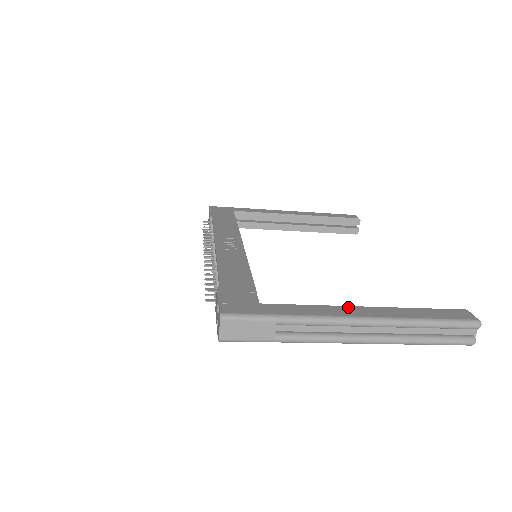
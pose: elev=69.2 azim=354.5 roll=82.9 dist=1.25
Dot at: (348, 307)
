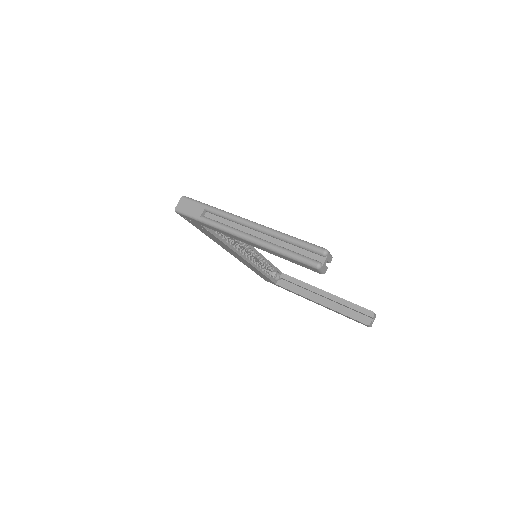
Dot at: occluded
